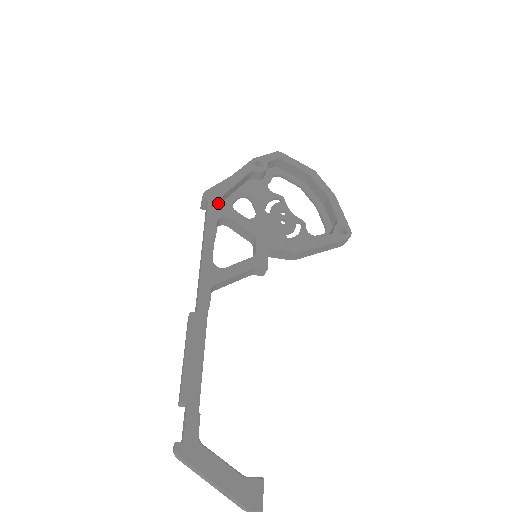
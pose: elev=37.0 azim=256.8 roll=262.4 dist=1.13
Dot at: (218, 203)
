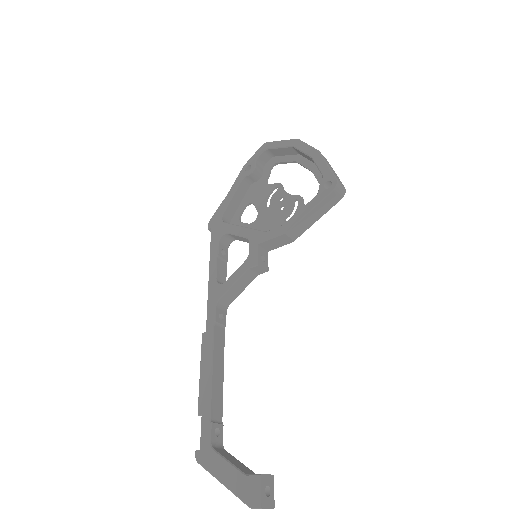
Dot at: (218, 226)
